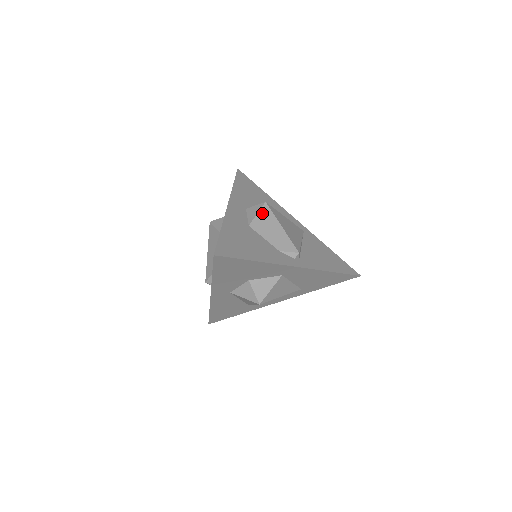
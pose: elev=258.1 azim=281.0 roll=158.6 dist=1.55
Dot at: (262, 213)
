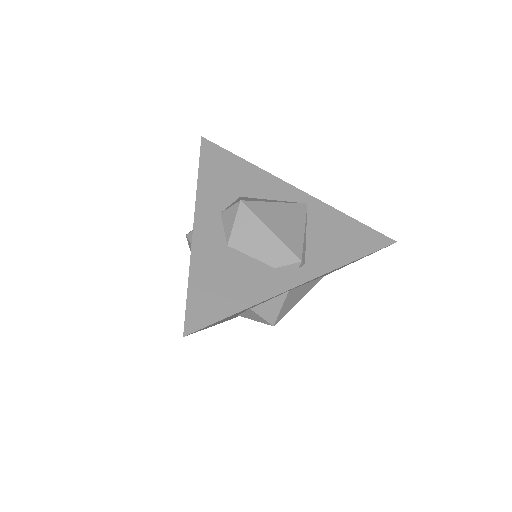
Dot at: (240, 220)
